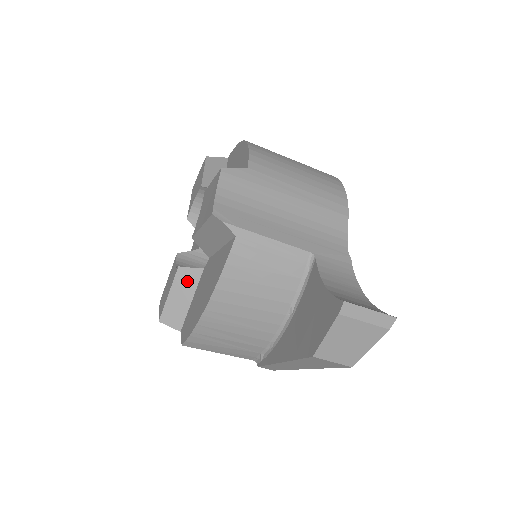
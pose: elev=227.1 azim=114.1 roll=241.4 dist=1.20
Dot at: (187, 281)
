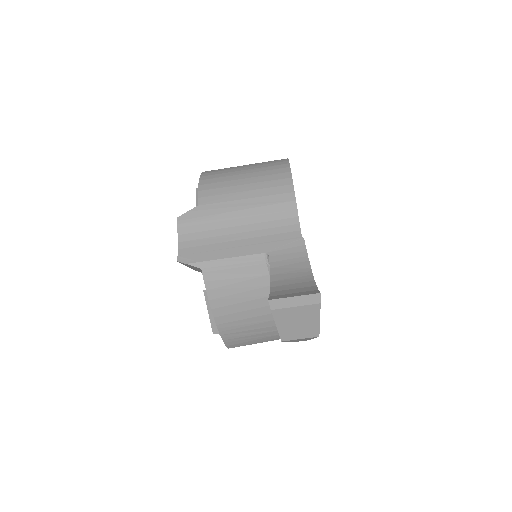
Dot at: occluded
